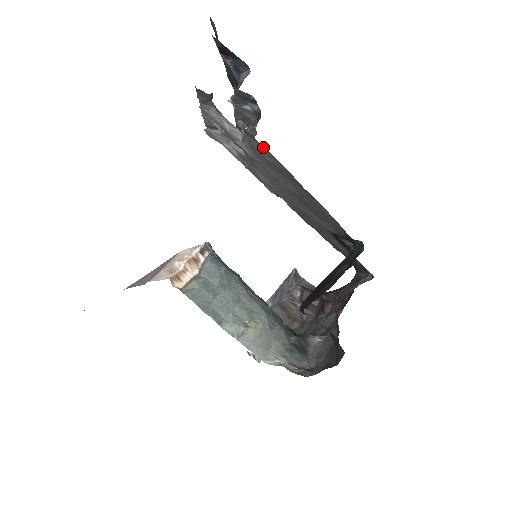
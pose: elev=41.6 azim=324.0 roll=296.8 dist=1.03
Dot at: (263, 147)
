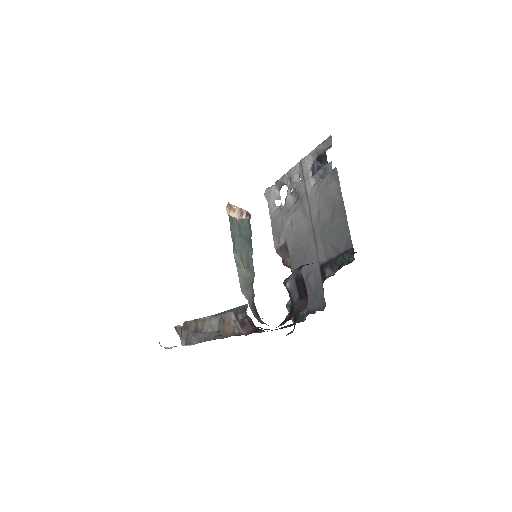
Dot at: (337, 183)
